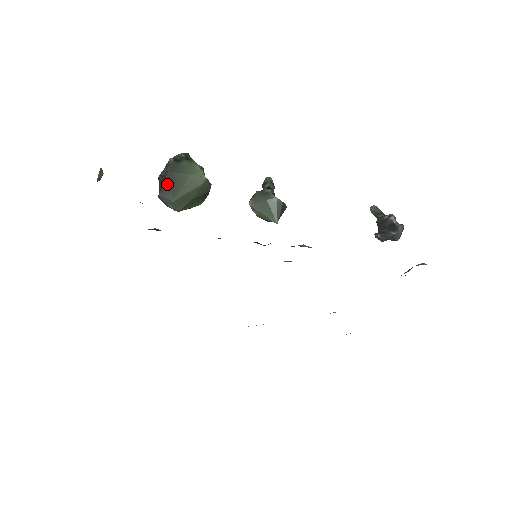
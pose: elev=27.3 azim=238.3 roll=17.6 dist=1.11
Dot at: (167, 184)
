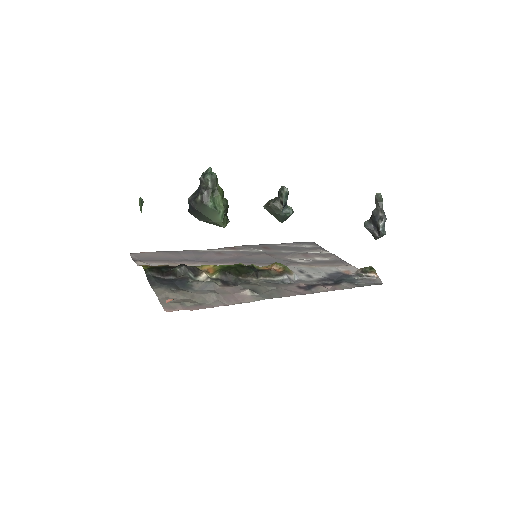
Dot at: (195, 213)
